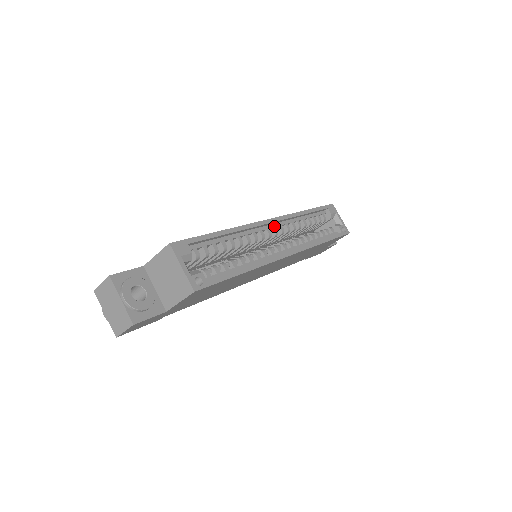
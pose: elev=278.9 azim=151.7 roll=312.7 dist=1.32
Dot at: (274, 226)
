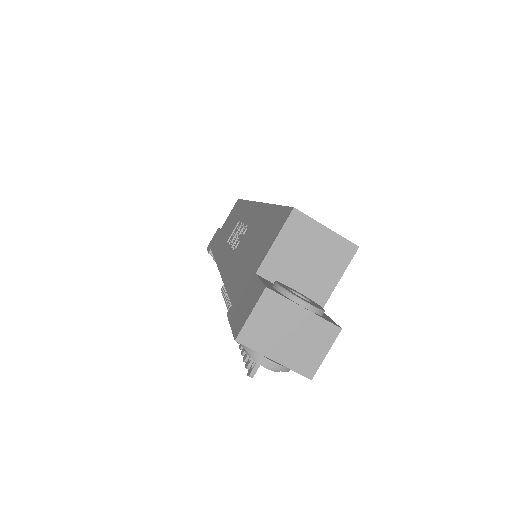
Dot at: occluded
